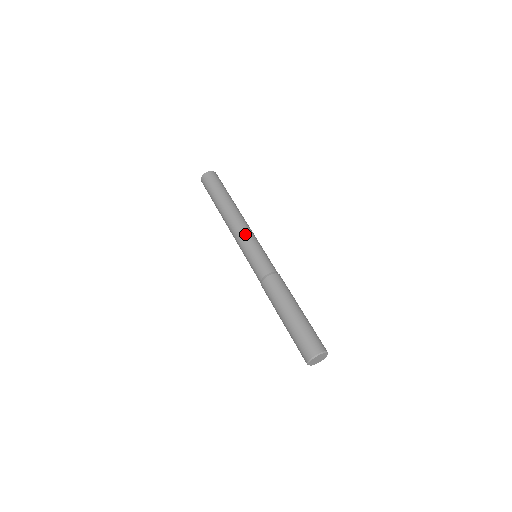
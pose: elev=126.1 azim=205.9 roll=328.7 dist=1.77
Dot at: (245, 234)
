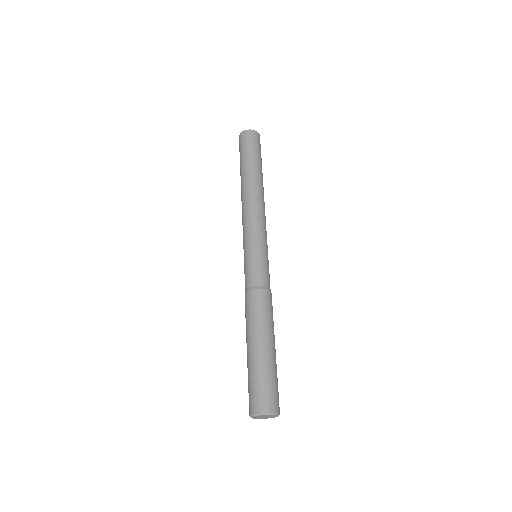
Dot at: (247, 227)
